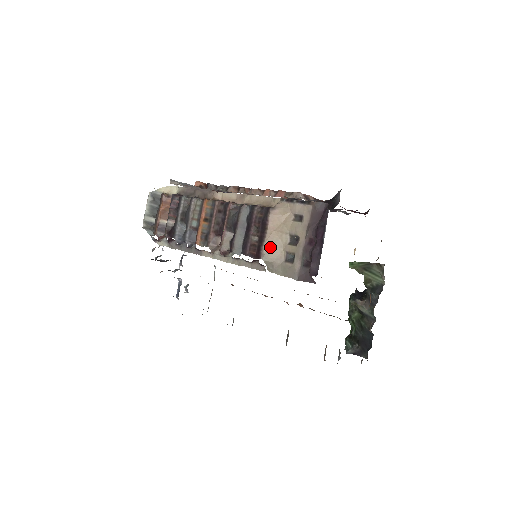
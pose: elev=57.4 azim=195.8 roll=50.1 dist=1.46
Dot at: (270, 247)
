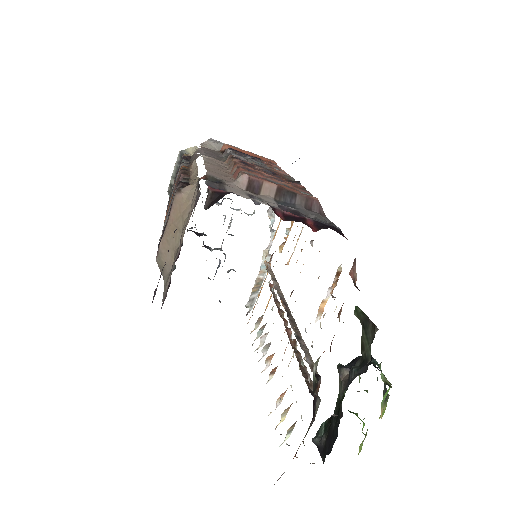
Dot at: (165, 245)
